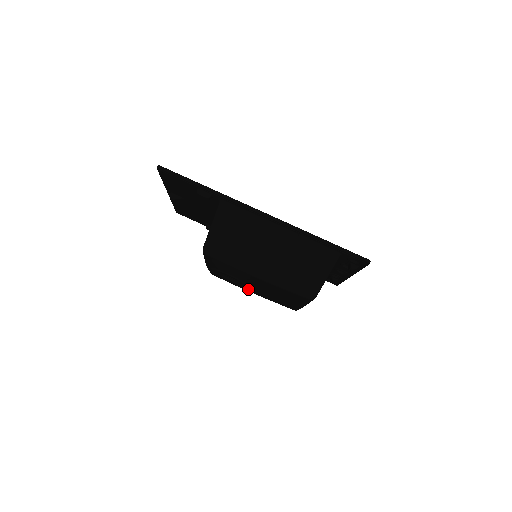
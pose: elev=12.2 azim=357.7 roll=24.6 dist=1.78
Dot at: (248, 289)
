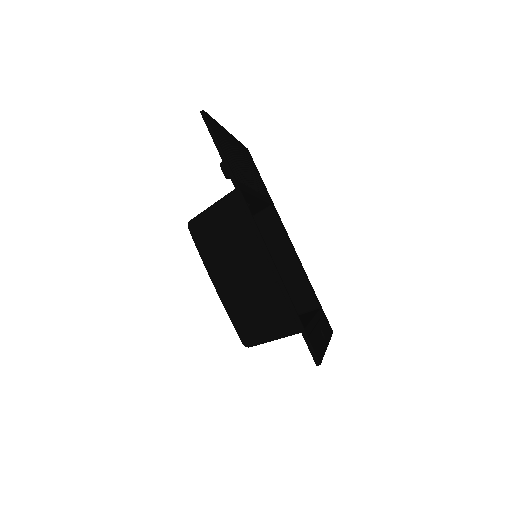
Dot at: occluded
